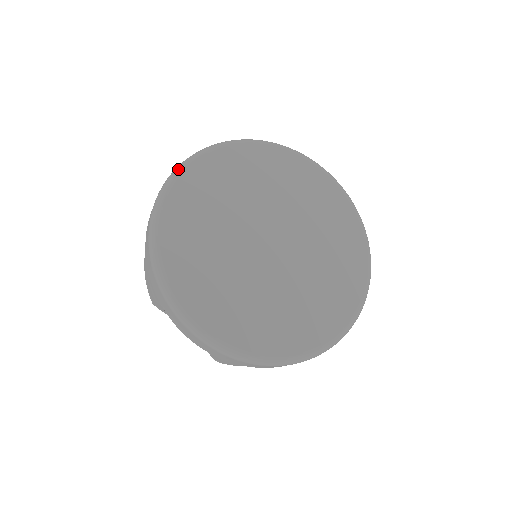
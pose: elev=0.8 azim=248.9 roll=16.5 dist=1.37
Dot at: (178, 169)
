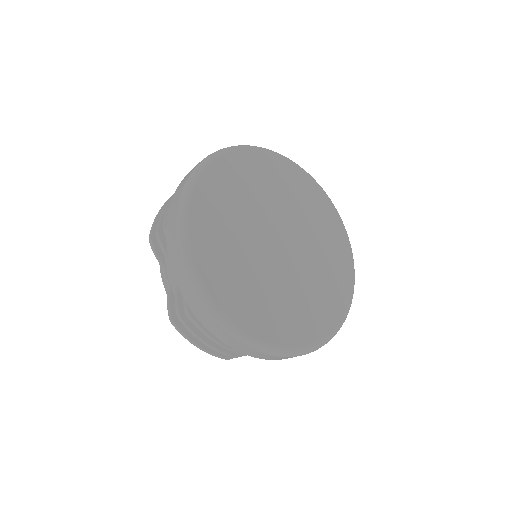
Dot at: (242, 146)
